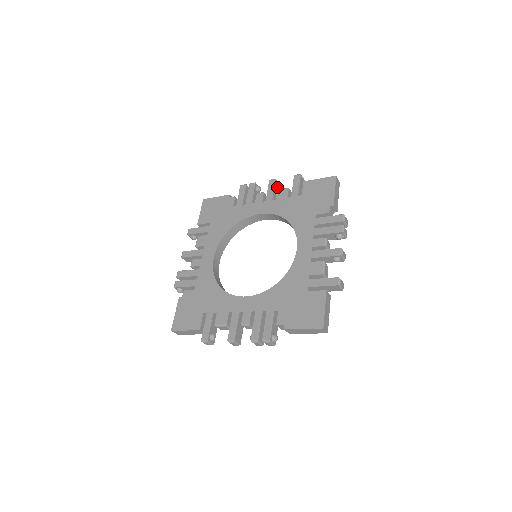
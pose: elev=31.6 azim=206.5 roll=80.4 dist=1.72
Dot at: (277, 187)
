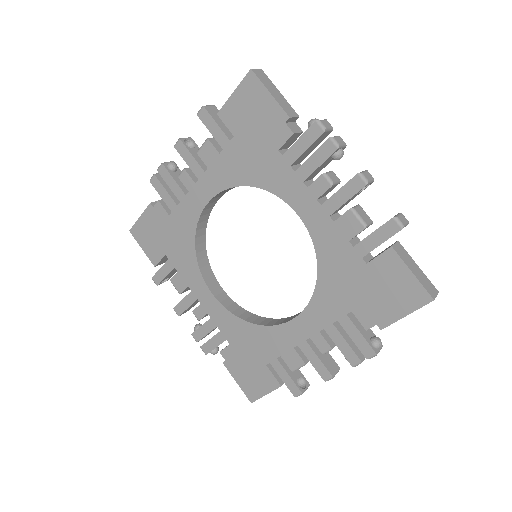
Dot at: occluded
